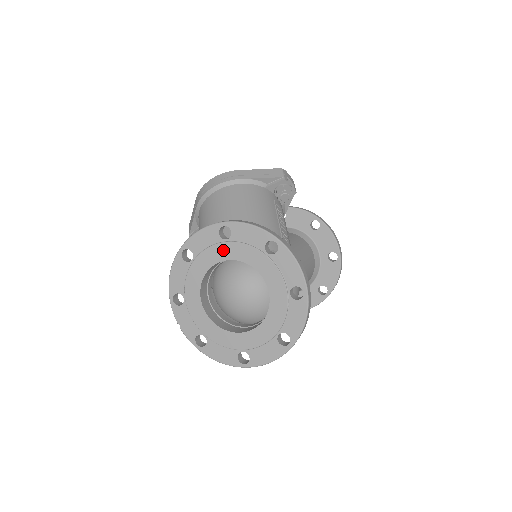
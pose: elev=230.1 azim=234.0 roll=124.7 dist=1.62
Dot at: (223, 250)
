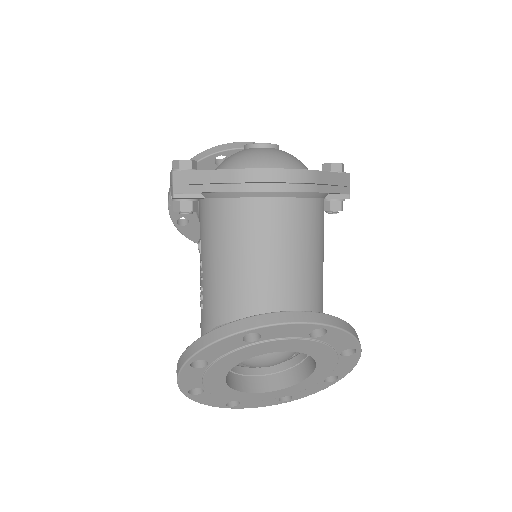
Dot at: (301, 345)
